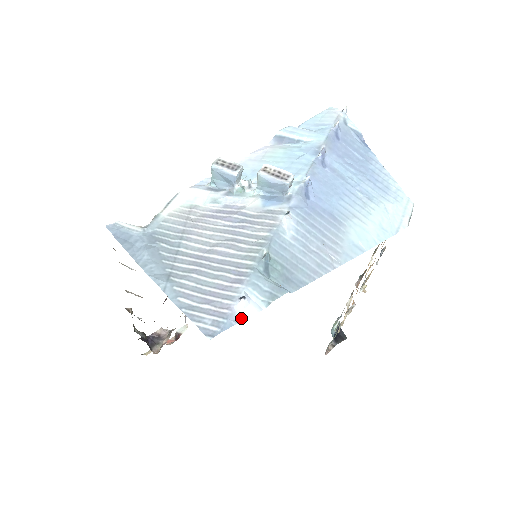
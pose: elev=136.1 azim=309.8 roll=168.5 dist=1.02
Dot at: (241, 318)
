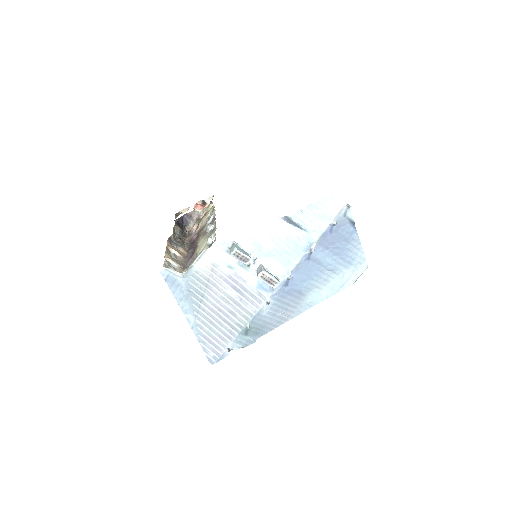
Dot at: (227, 355)
